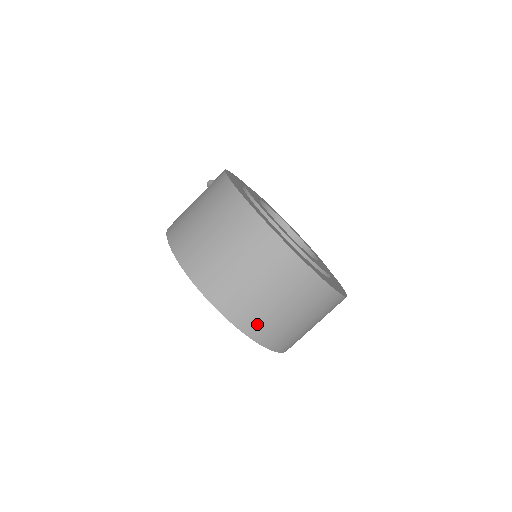
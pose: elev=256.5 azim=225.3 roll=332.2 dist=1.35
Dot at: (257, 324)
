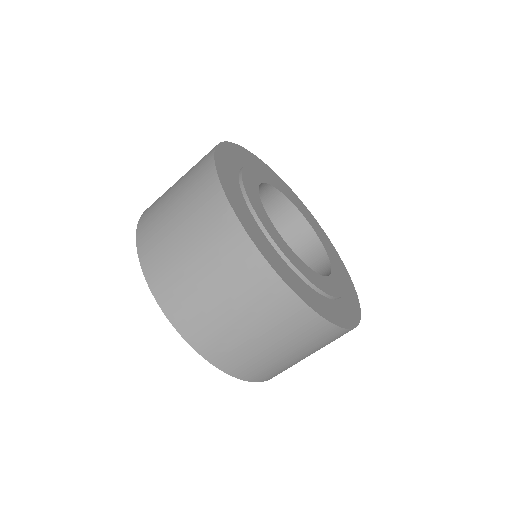
Dot at: (190, 319)
